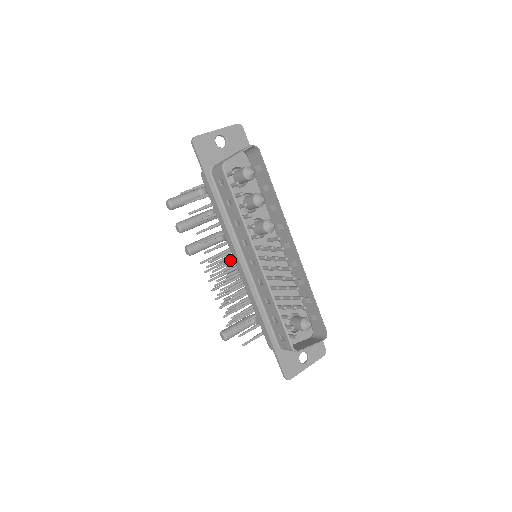
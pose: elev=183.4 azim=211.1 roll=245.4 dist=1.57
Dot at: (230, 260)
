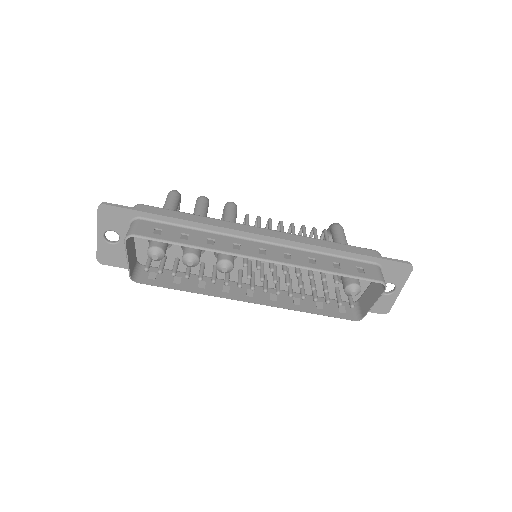
Dot at: occluded
